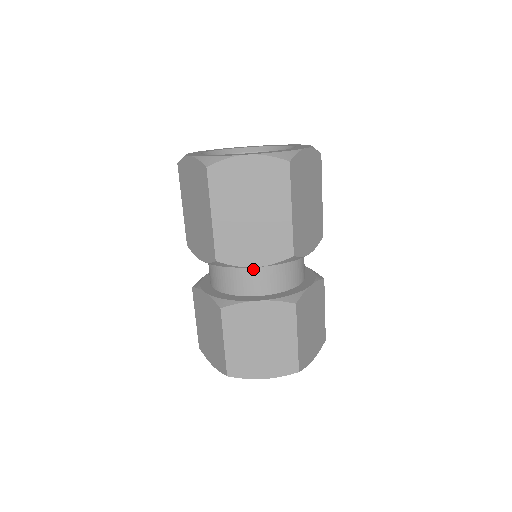
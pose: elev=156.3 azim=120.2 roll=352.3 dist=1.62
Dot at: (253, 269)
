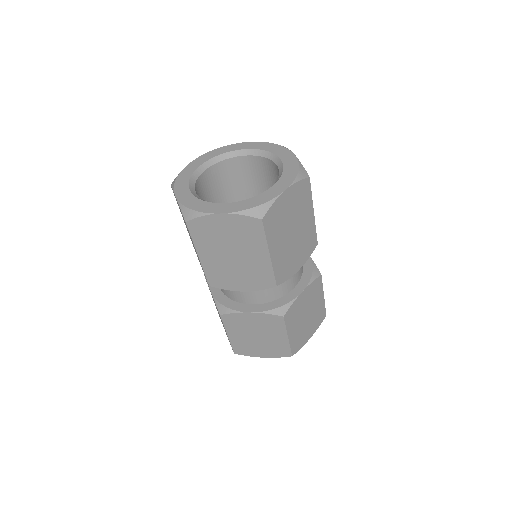
Dot at: occluded
